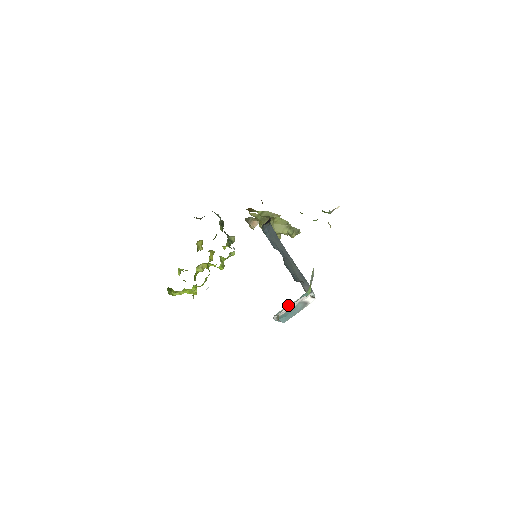
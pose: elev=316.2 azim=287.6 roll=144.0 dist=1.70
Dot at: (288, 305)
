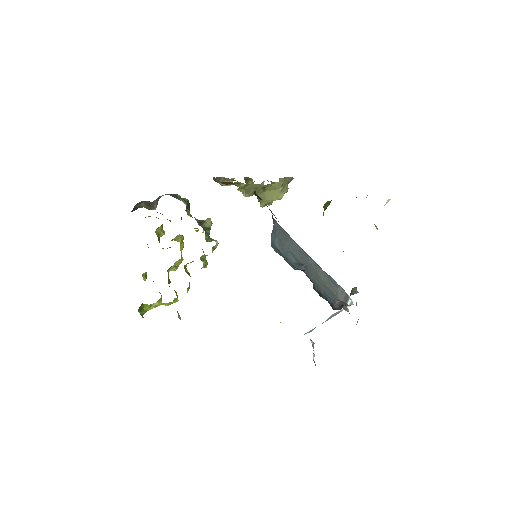
Dot at: occluded
